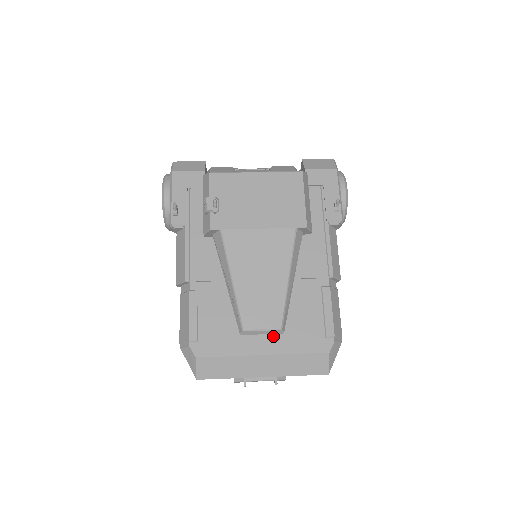
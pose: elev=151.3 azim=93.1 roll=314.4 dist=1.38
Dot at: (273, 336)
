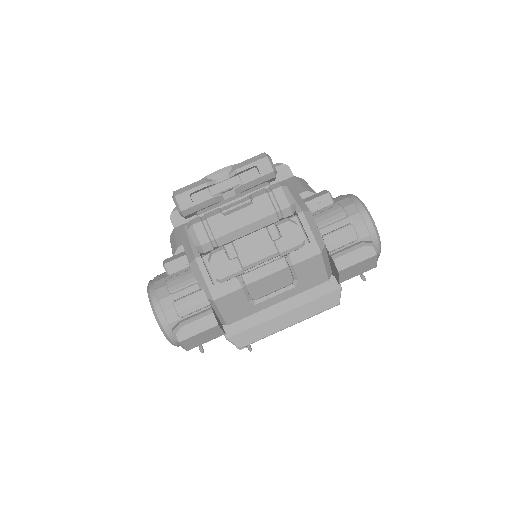
Dot at: occluded
